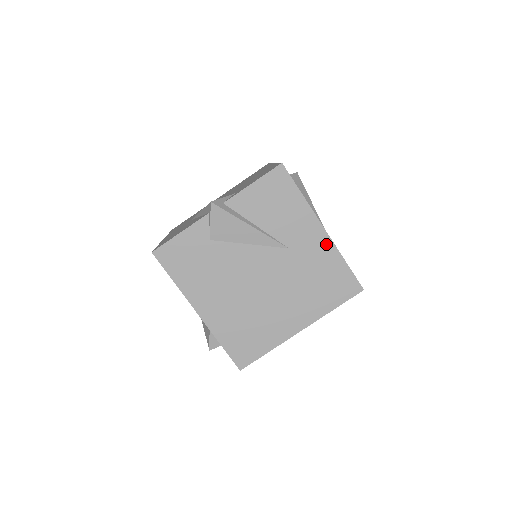
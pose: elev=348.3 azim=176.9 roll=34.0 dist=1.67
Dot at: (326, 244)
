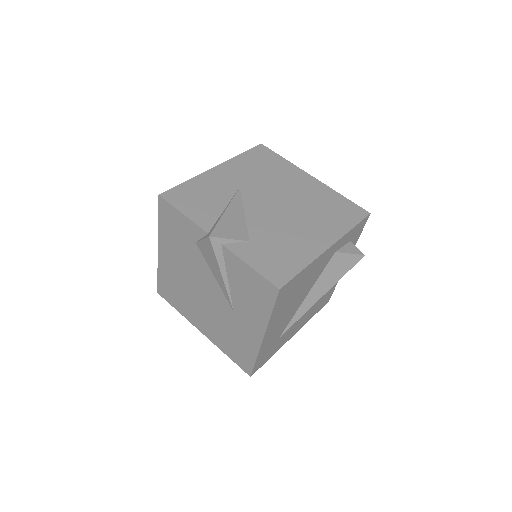
Dot at: (255, 342)
